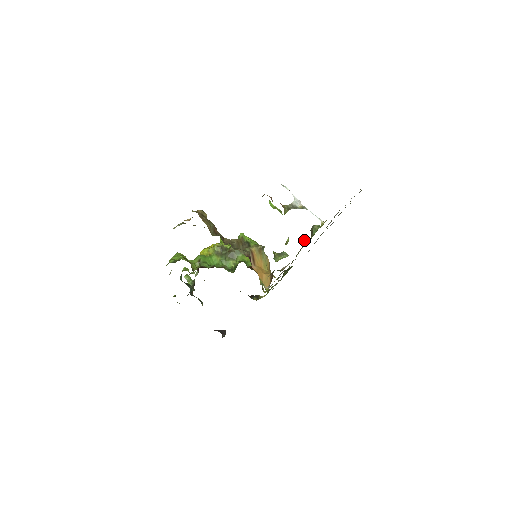
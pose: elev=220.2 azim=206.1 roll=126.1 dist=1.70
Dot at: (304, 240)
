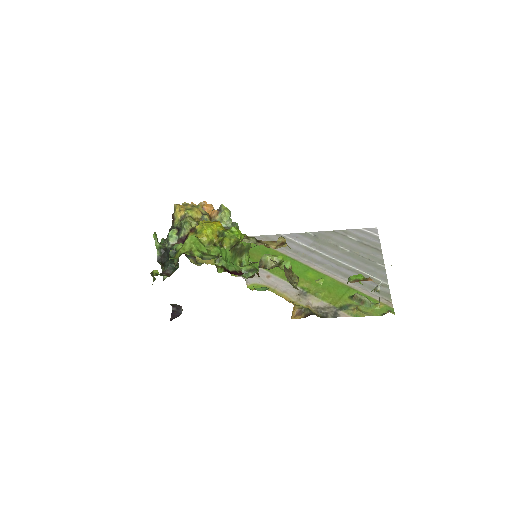
Dot at: (357, 309)
